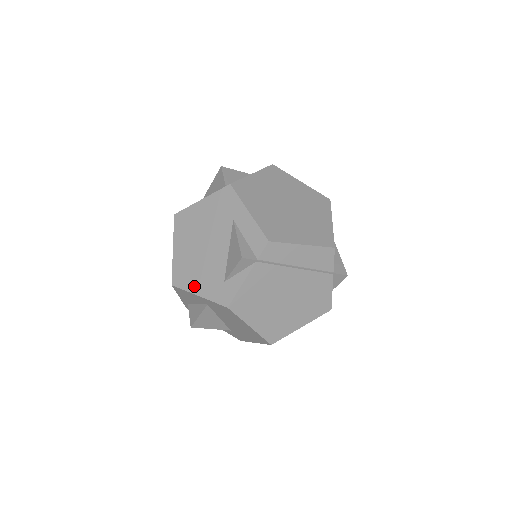
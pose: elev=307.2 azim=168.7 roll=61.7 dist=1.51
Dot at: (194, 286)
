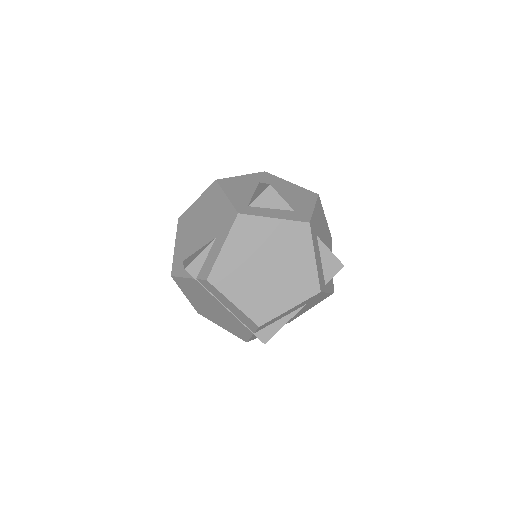
Dot at: (179, 238)
